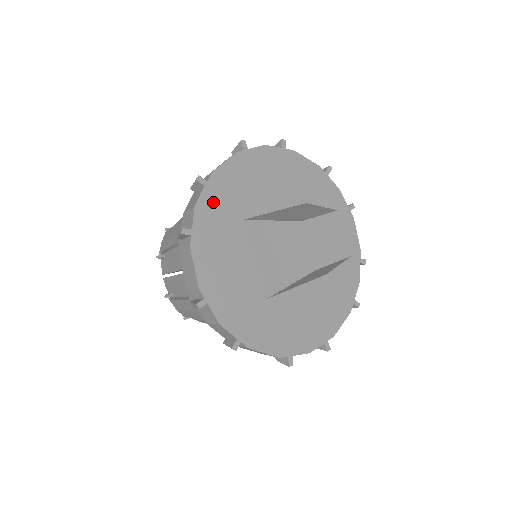
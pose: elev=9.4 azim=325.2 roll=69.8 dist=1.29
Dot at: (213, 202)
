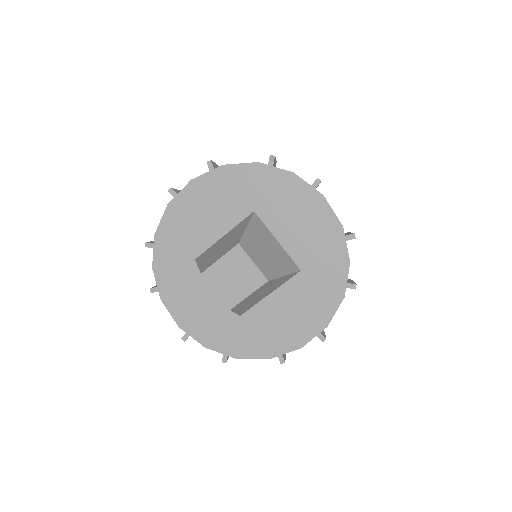
Dot at: (165, 258)
